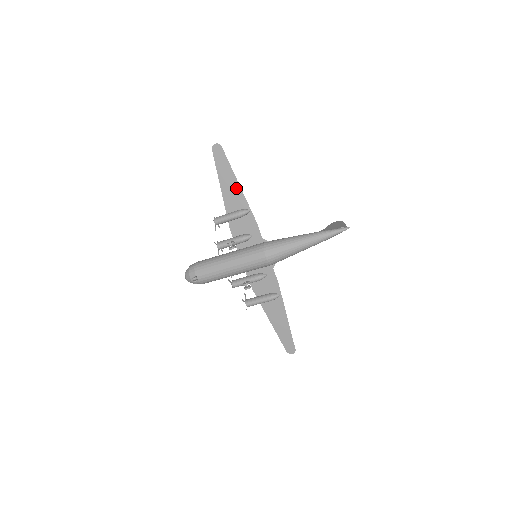
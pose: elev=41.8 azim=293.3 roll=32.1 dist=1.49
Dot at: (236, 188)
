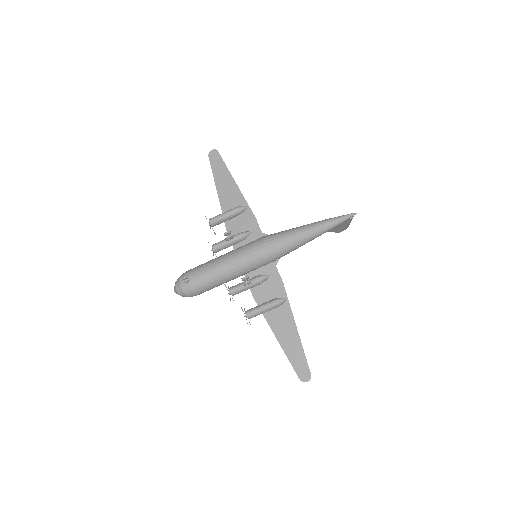
Dot at: (233, 187)
